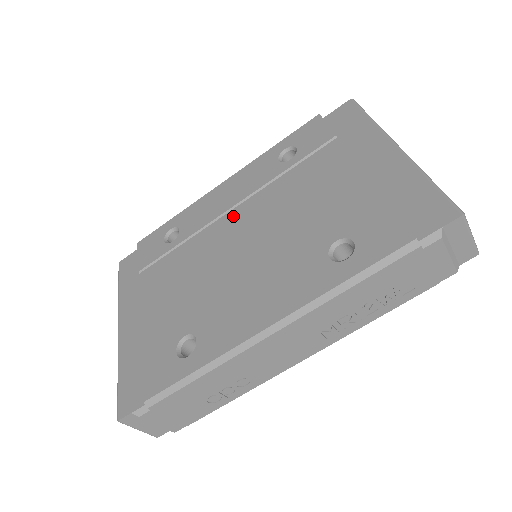
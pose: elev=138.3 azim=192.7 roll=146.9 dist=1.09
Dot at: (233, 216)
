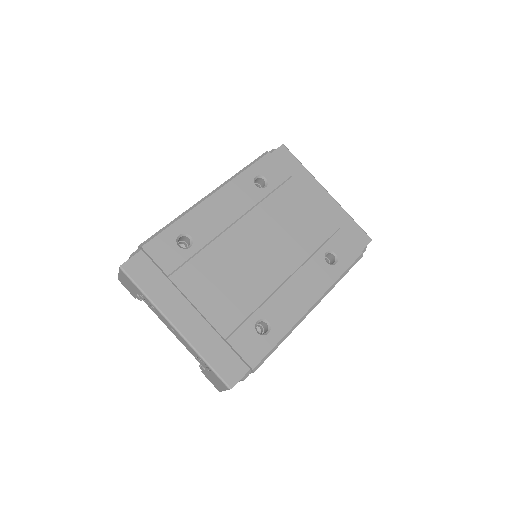
Dot at: (241, 228)
